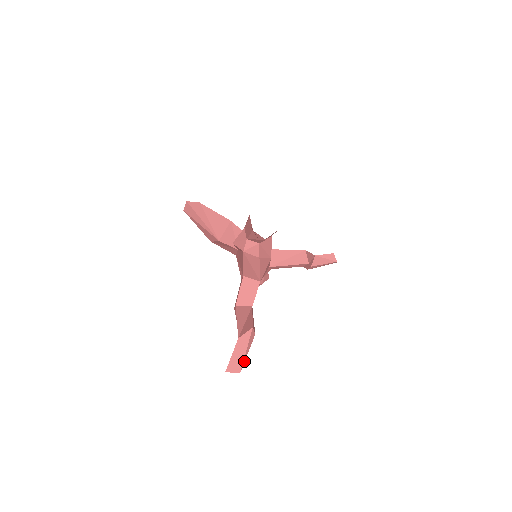
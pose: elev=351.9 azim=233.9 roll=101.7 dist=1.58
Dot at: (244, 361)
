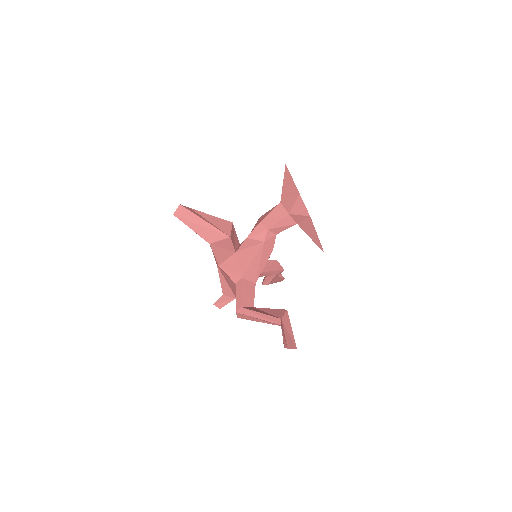
Dot at: (293, 339)
